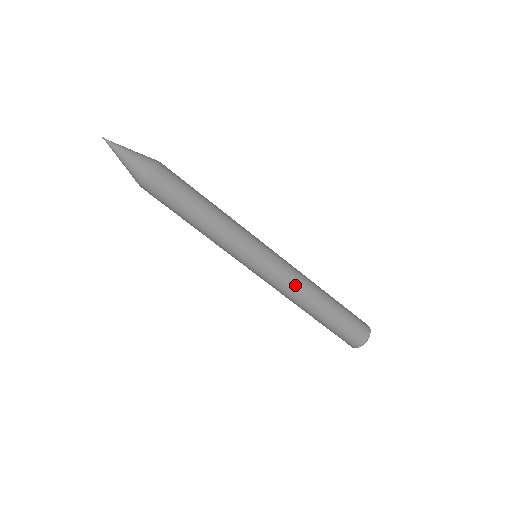
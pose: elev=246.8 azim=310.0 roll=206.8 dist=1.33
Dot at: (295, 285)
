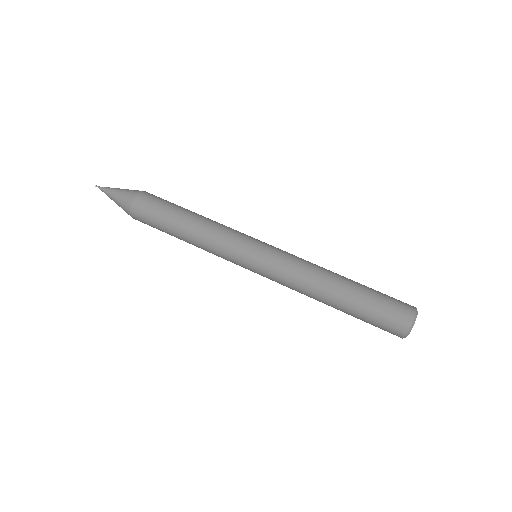
Dot at: (302, 272)
